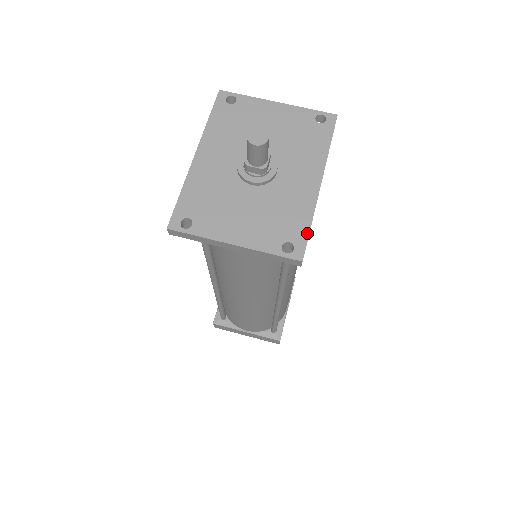
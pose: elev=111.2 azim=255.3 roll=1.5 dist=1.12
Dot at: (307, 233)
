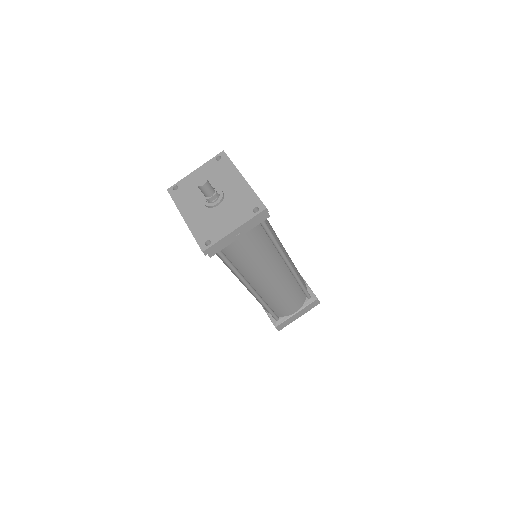
Dot at: (258, 198)
